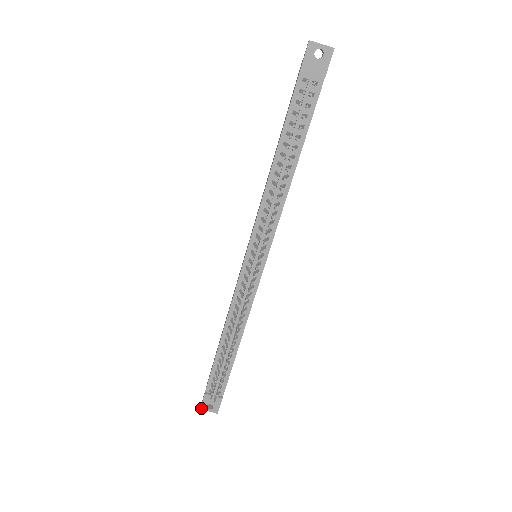
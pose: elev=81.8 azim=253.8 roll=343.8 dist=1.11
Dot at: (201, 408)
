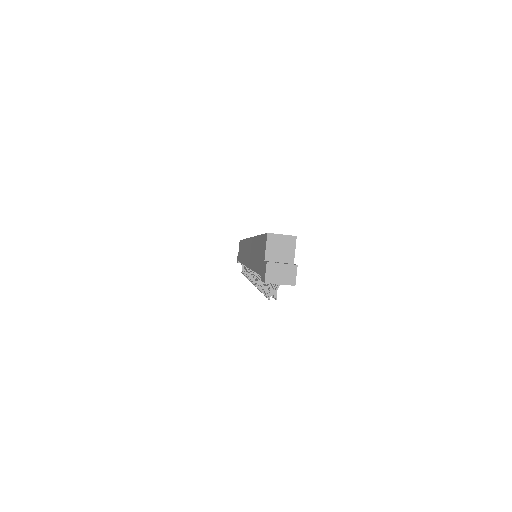
Dot at: occluded
